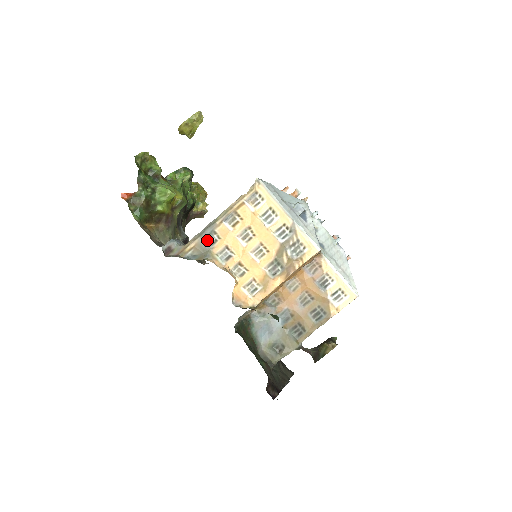
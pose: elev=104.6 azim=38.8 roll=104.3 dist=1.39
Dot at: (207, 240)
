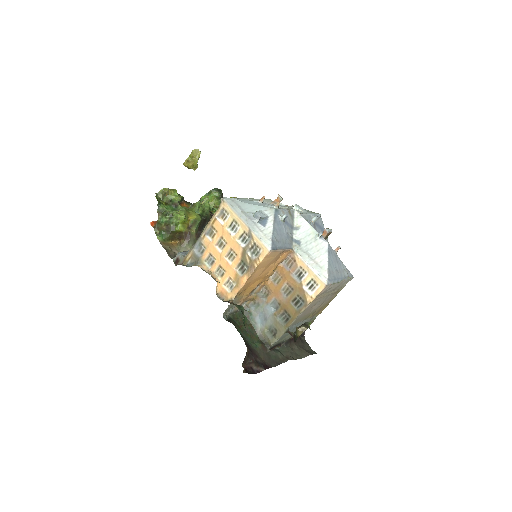
Dot at: (198, 250)
